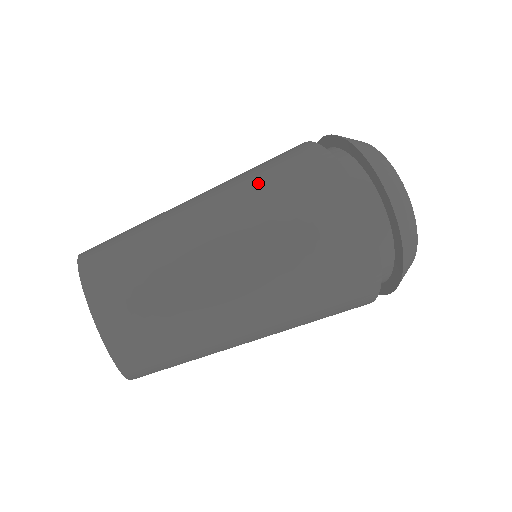
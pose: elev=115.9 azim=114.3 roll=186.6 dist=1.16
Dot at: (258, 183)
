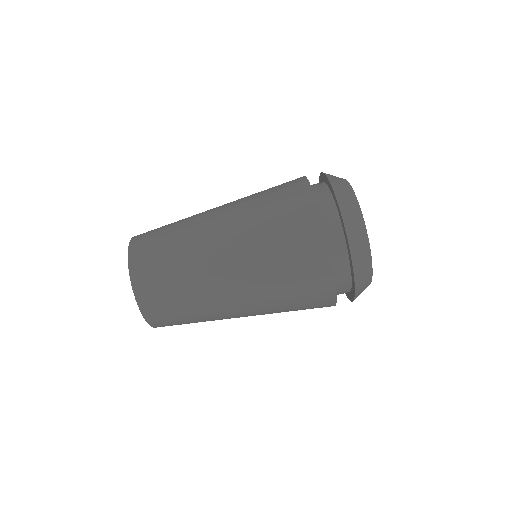
Dot at: (256, 207)
